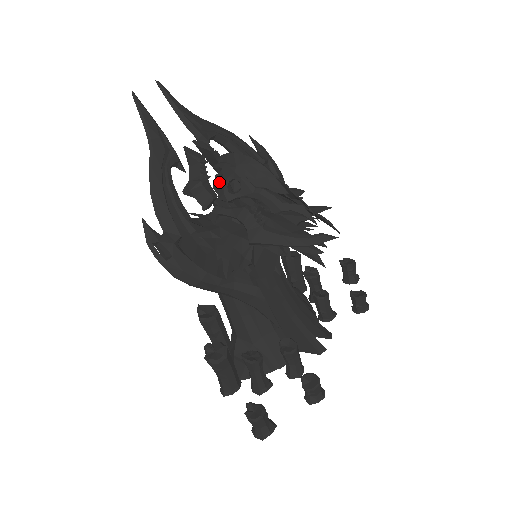
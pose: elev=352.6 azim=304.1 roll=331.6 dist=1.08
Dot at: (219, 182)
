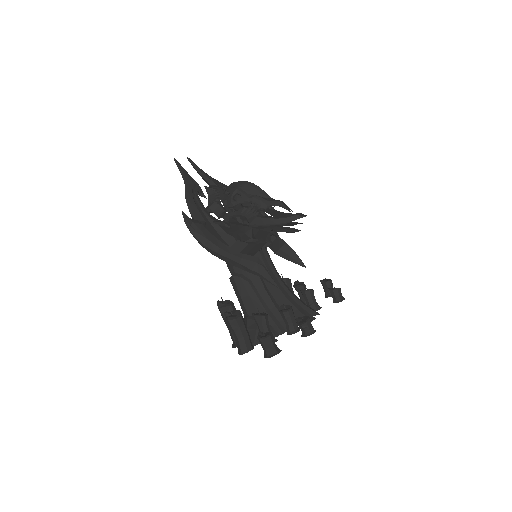
Dot at: (228, 198)
